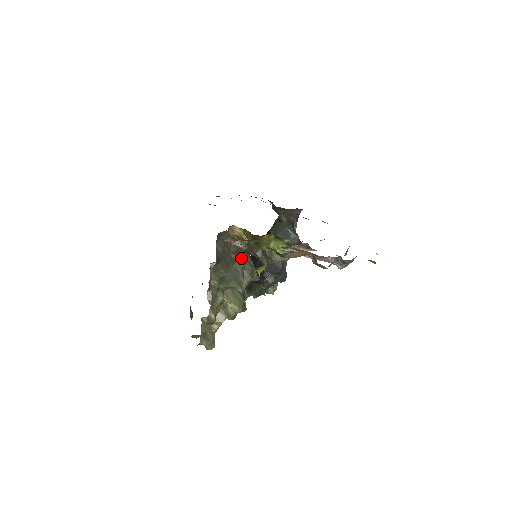
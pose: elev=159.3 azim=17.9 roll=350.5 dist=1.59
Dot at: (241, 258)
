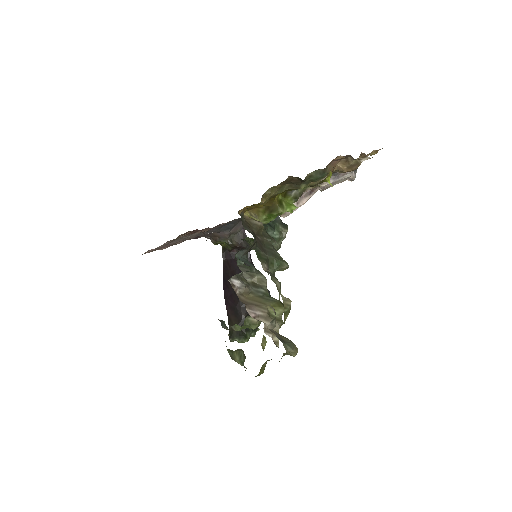
Dot at: (264, 239)
